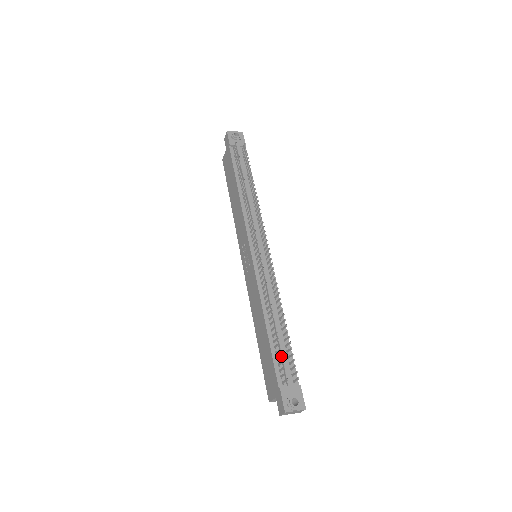
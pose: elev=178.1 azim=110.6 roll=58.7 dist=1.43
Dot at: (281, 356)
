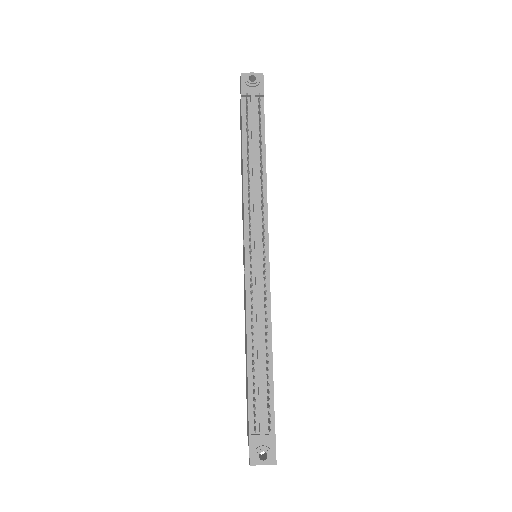
Dot at: (254, 401)
